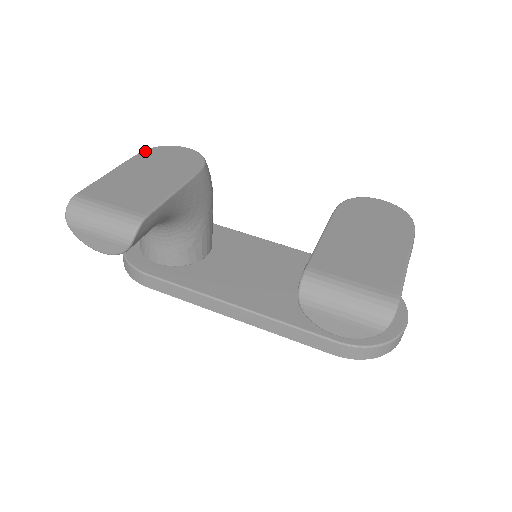
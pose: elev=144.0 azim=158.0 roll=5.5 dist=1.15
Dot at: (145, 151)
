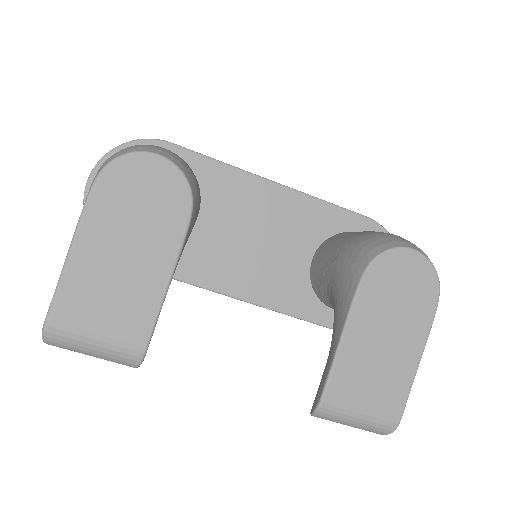
Dot at: (99, 182)
